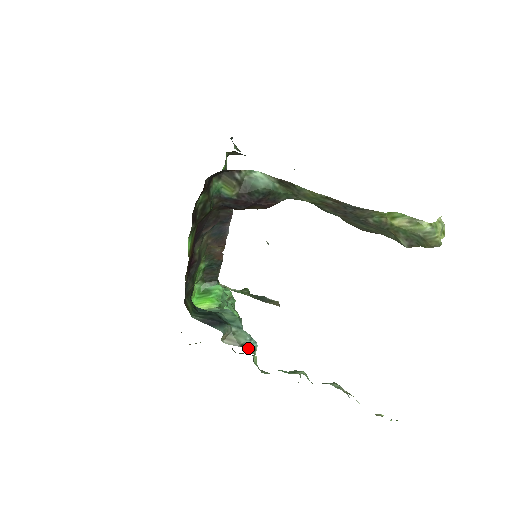
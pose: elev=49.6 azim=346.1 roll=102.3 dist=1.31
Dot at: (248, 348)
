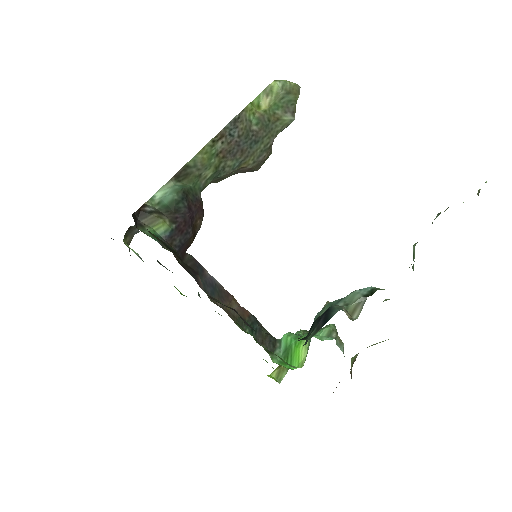
Dot at: (370, 293)
